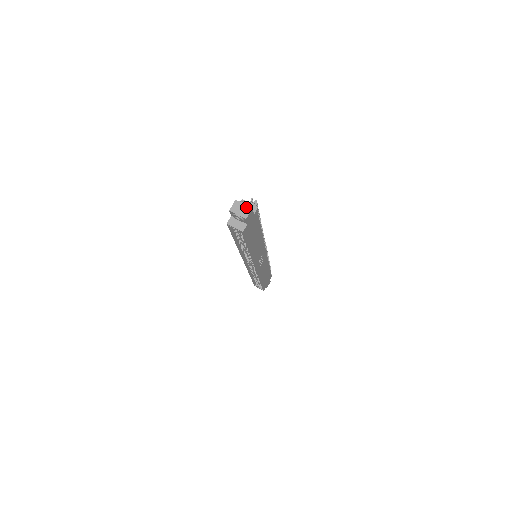
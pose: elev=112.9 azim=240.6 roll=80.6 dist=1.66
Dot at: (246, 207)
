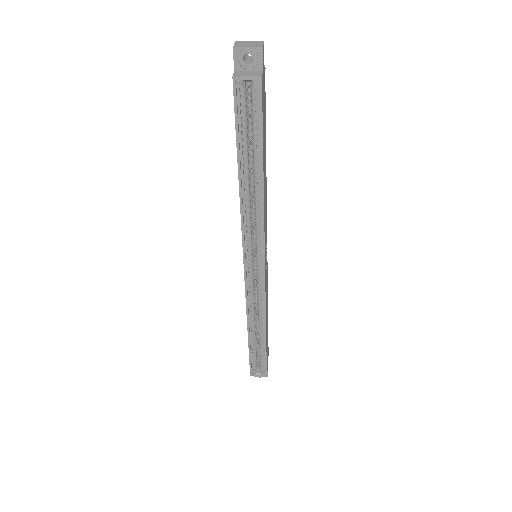
Dot at: (255, 42)
